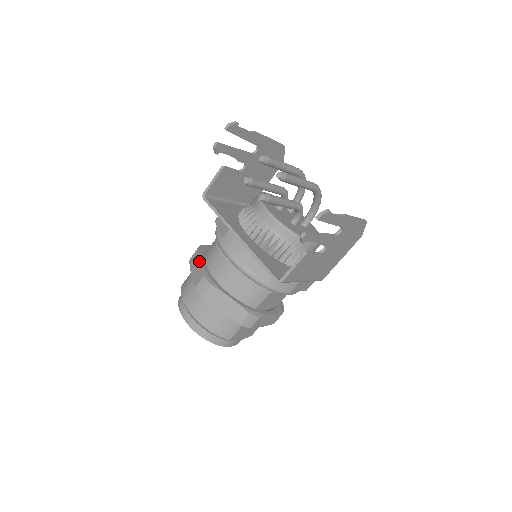
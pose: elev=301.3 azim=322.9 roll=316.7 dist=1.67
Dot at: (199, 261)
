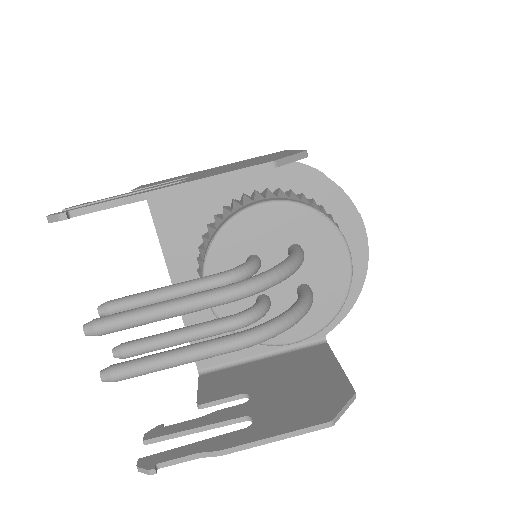
Dot at: occluded
